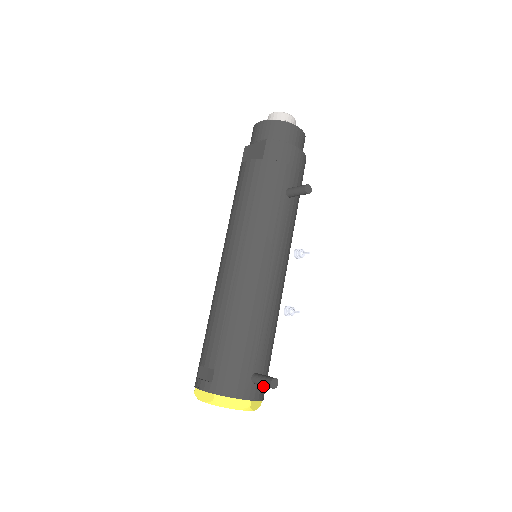
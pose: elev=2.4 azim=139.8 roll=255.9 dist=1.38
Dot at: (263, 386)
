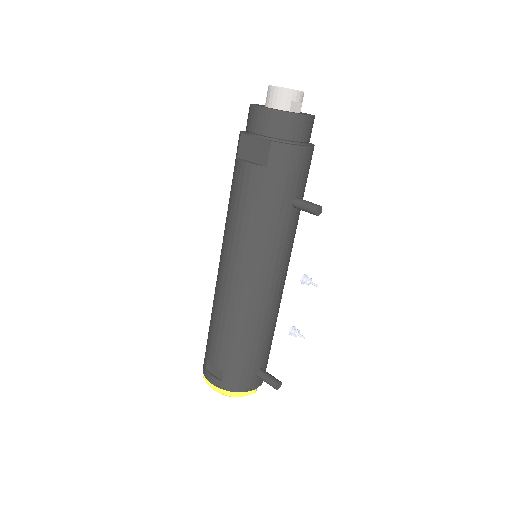
Dot at: occluded
